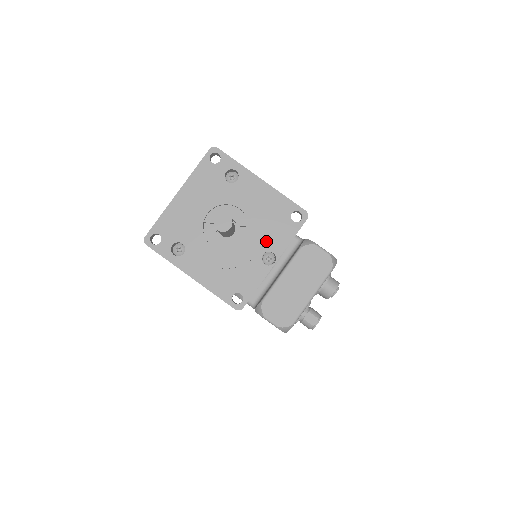
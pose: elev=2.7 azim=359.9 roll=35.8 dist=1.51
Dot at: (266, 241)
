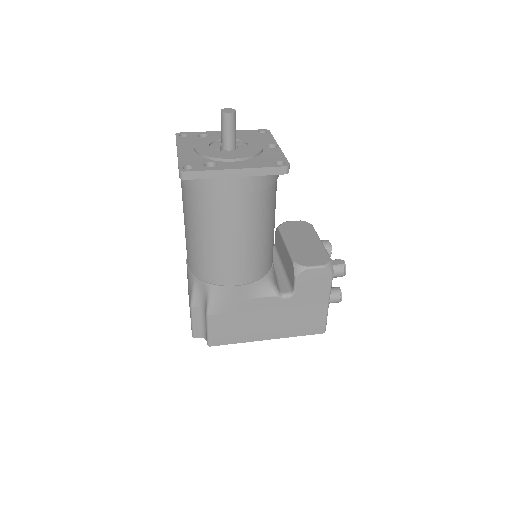
Dot at: occluded
